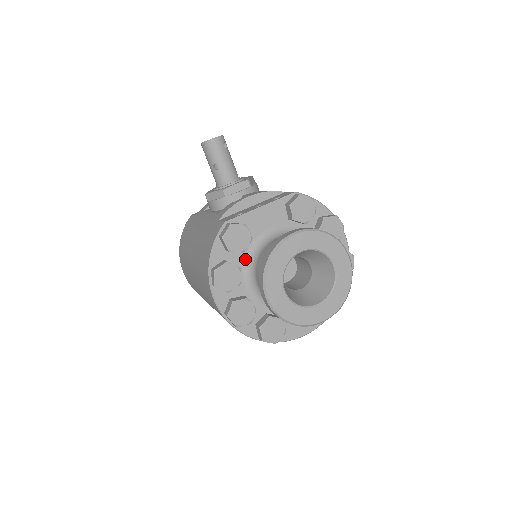
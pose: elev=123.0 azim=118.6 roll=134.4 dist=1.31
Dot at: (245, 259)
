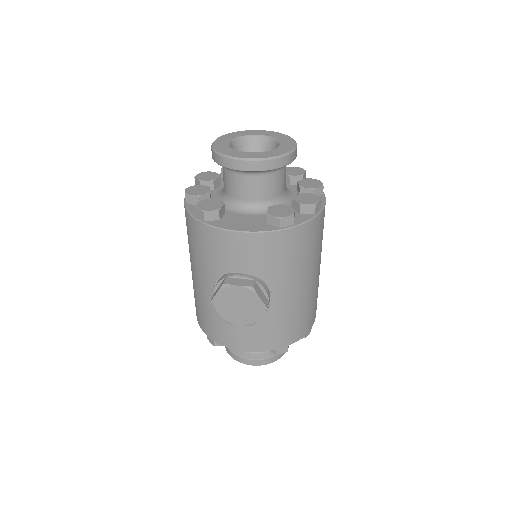
Dot at: occluded
